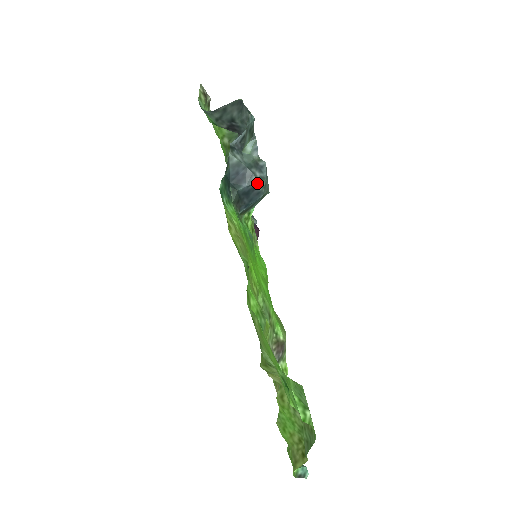
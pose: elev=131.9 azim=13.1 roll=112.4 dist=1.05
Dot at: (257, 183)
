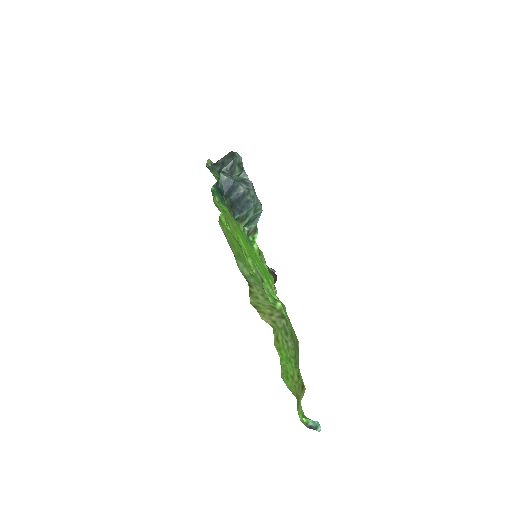
Dot at: (244, 191)
